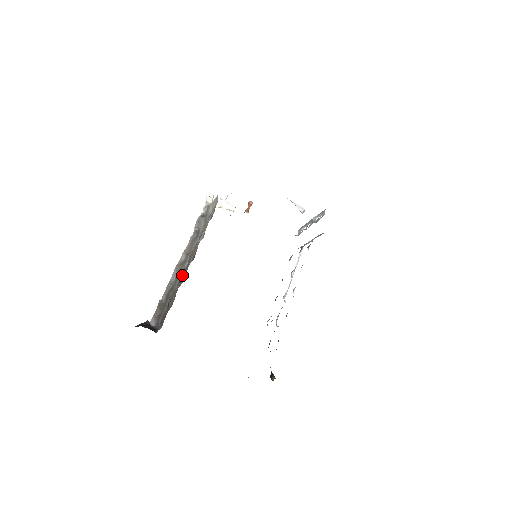
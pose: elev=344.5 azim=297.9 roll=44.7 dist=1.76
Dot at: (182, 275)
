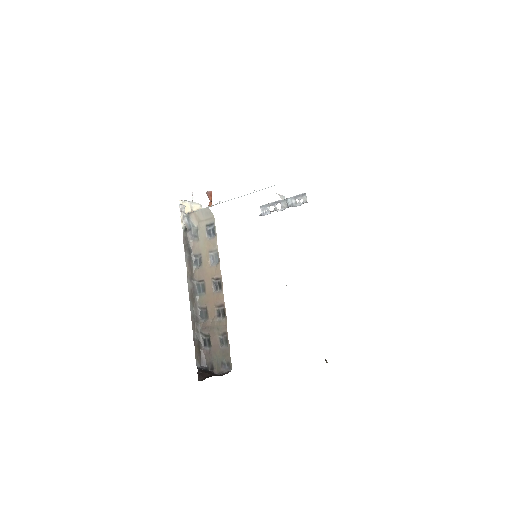
Dot at: (206, 306)
